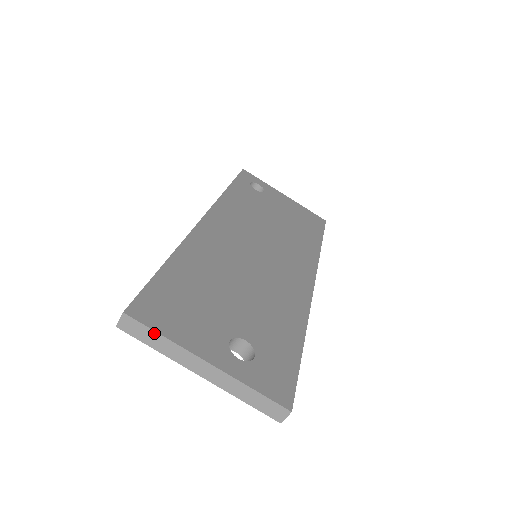
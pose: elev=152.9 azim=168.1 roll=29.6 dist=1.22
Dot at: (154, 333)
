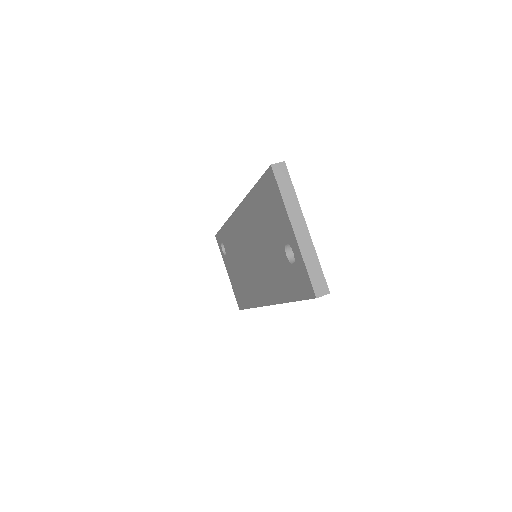
Dot at: (291, 186)
